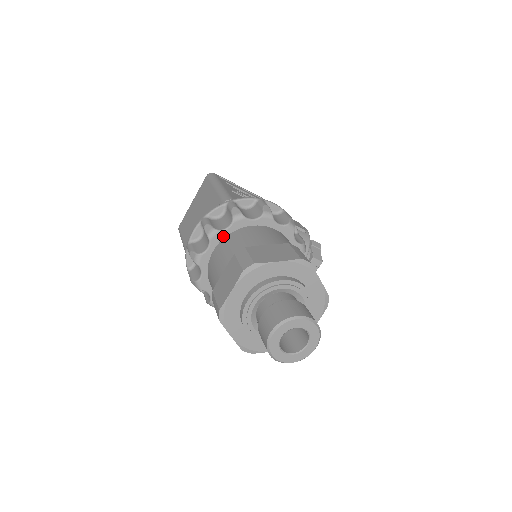
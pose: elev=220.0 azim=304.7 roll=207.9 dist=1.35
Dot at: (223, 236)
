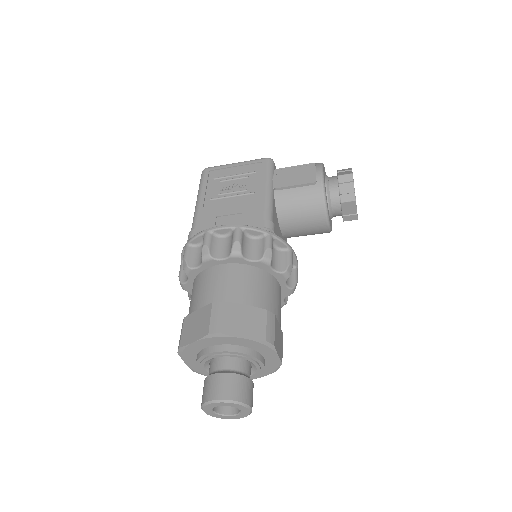
Dot at: (191, 285)
